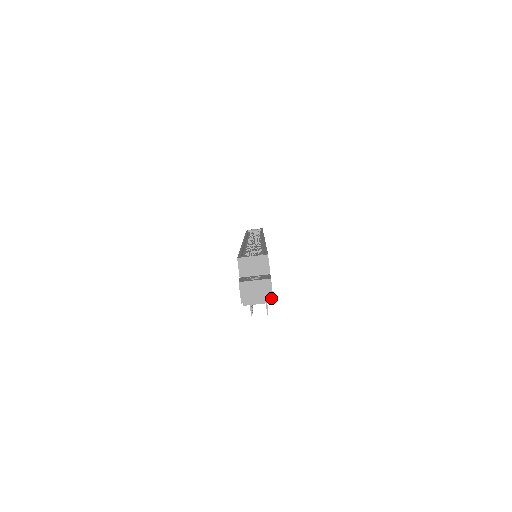
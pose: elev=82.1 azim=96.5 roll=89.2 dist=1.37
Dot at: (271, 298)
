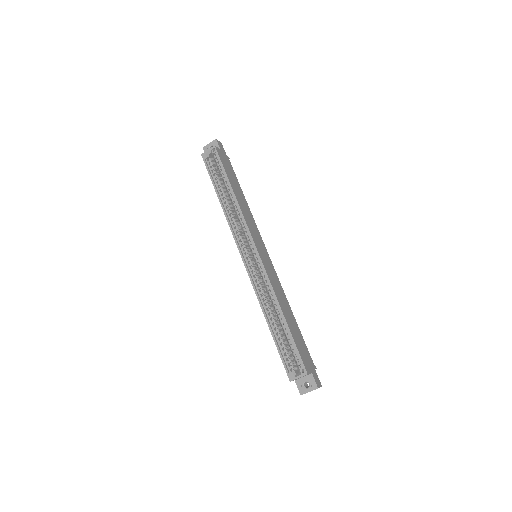
Dot at: occluded
